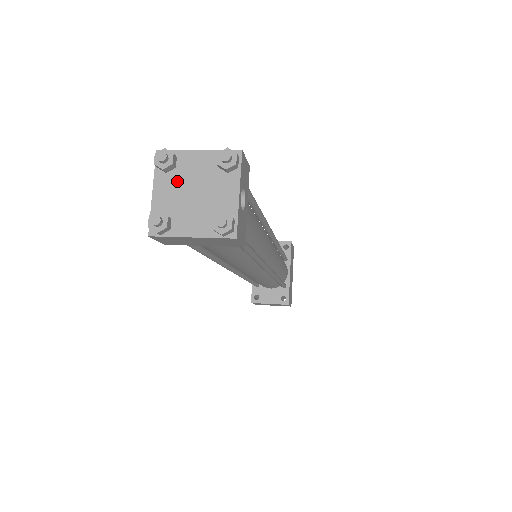
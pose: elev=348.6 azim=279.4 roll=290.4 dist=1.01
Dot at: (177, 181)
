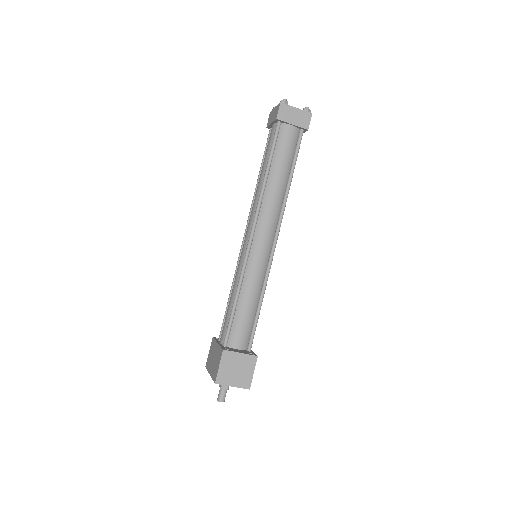
Dot at: occluded
